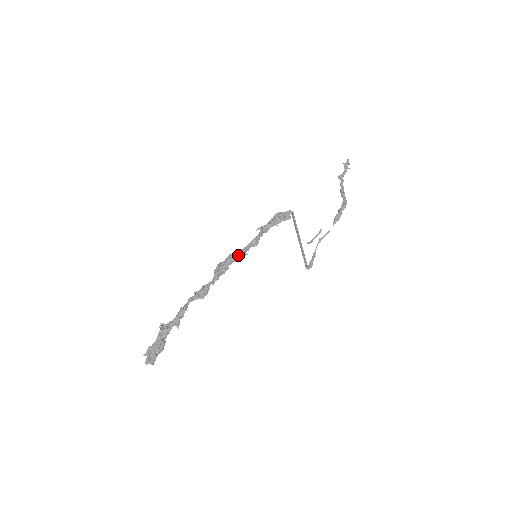
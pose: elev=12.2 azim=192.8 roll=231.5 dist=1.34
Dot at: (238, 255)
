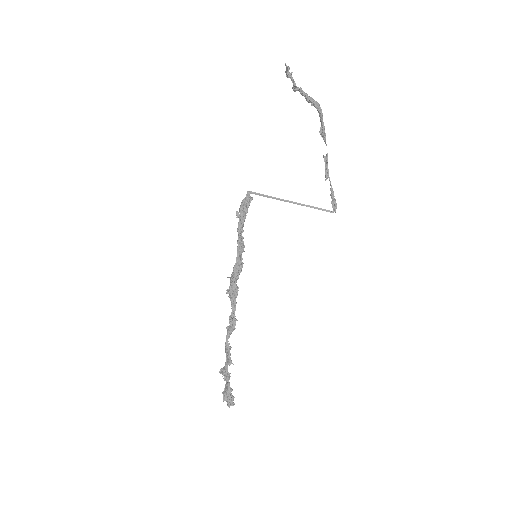
Dot at: (234, 272)
